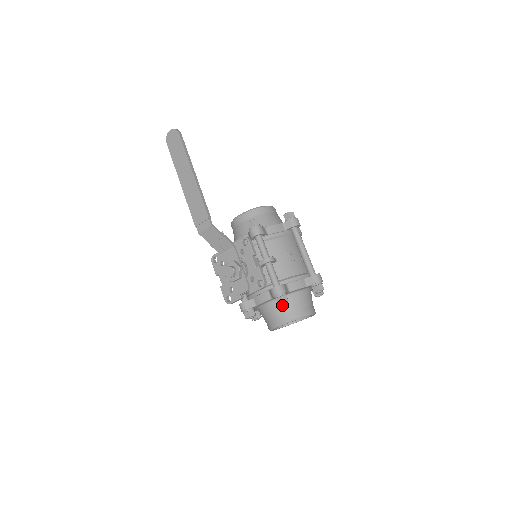
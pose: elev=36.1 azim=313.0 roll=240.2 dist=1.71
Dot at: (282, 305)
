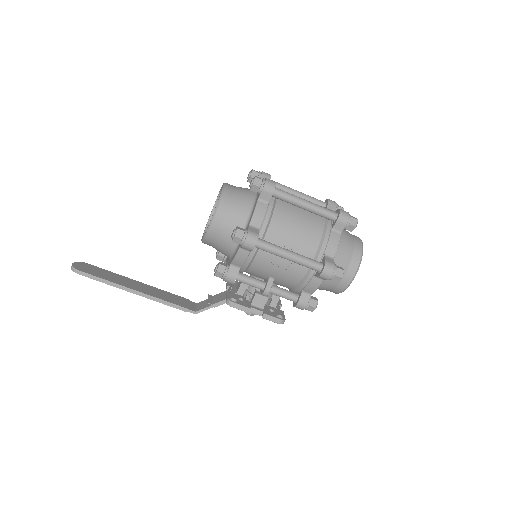
Dot at: occluded
